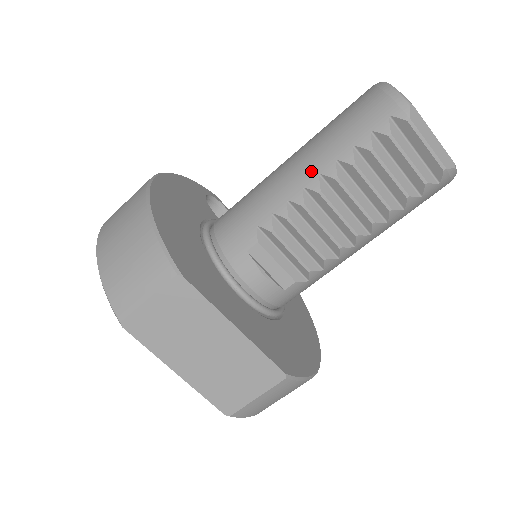
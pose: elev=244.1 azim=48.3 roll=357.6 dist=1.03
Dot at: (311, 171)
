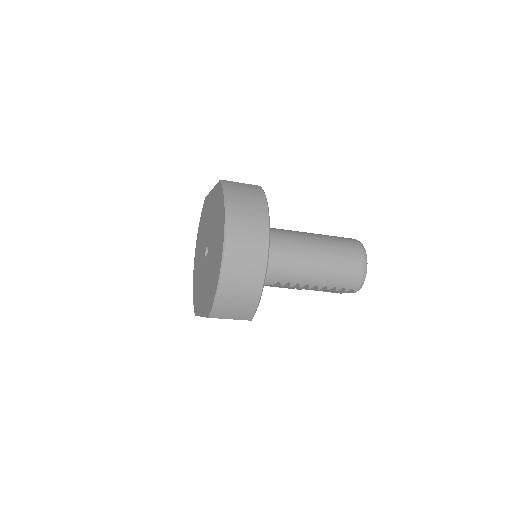
Dot at: (316, 282)
